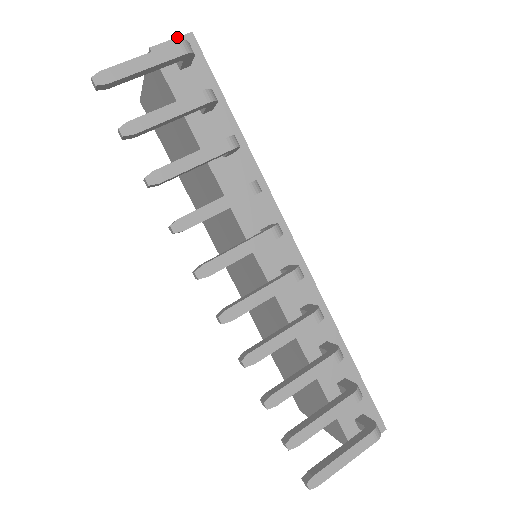
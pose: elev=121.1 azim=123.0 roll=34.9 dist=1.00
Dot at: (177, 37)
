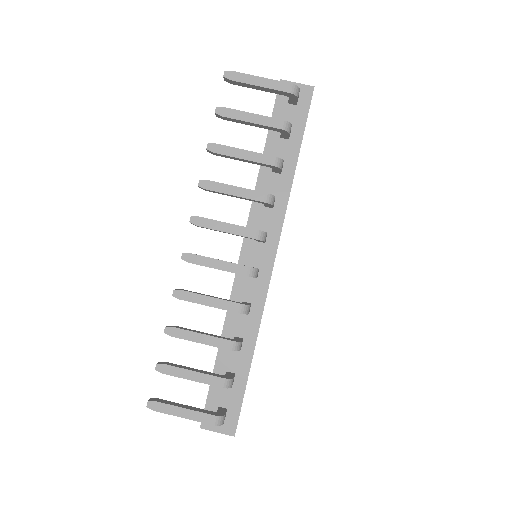
Dot at: (302, 84)
